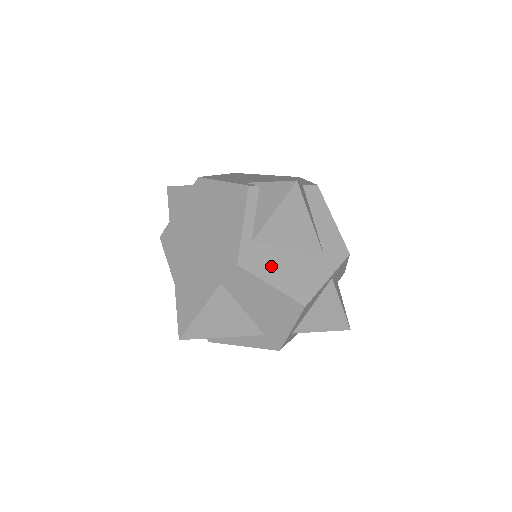
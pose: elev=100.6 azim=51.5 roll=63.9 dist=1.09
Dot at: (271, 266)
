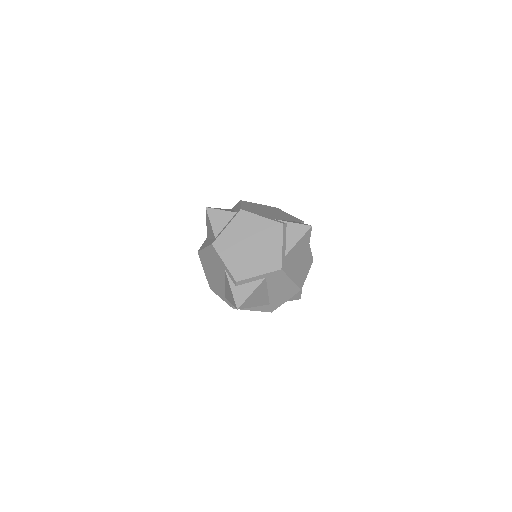
Dot at: (291, 269)
